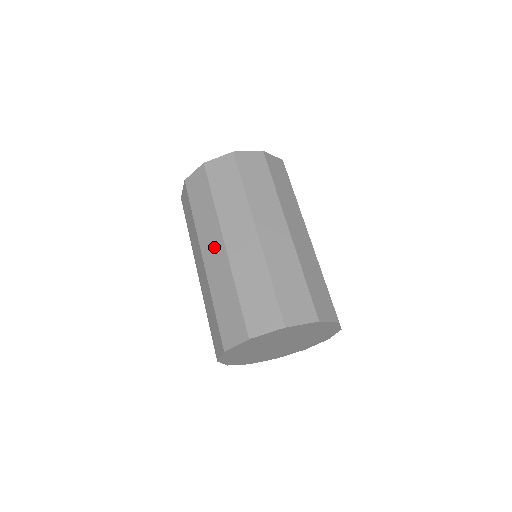
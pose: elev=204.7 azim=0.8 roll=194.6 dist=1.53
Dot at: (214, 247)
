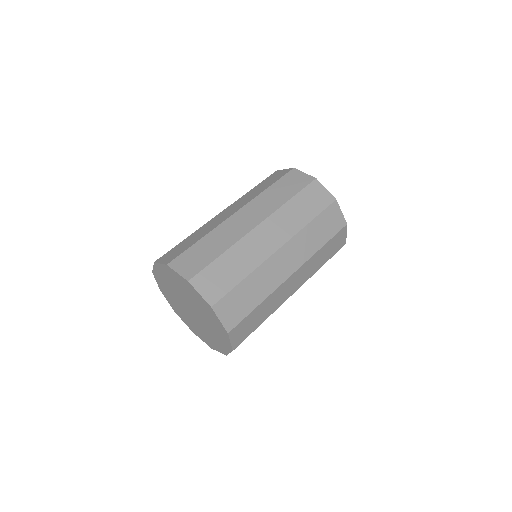
Dot at: (231, 211)
